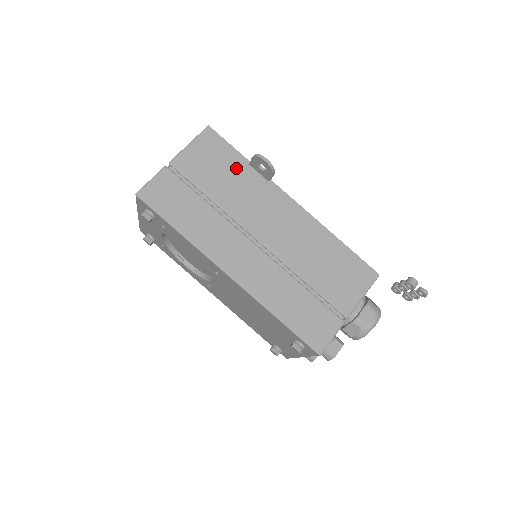
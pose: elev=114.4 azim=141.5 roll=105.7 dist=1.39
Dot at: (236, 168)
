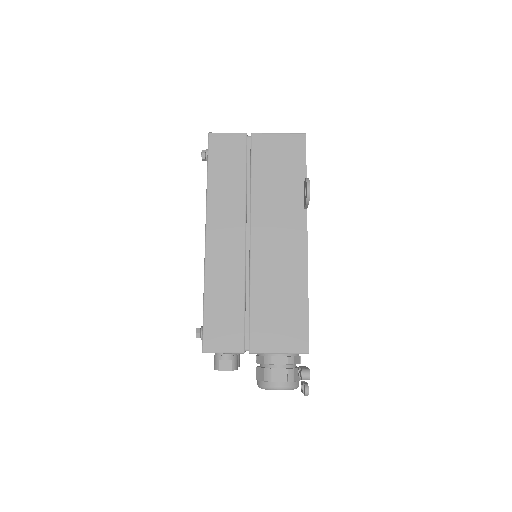
Dot at: (292, 178)
